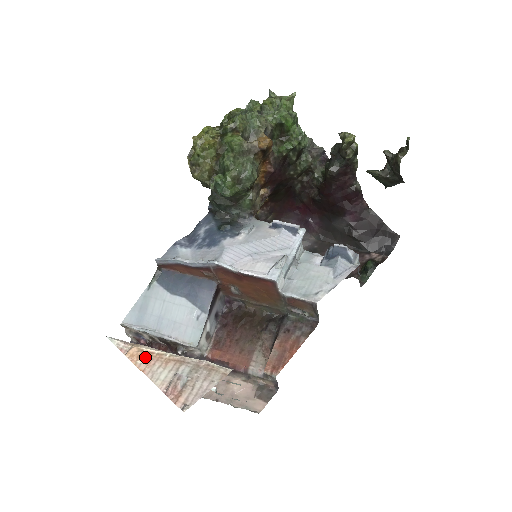
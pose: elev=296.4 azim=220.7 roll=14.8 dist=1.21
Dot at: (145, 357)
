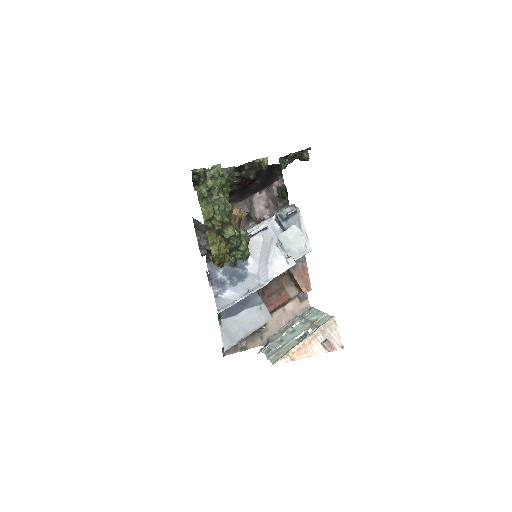
Dot at: (300, 352)
